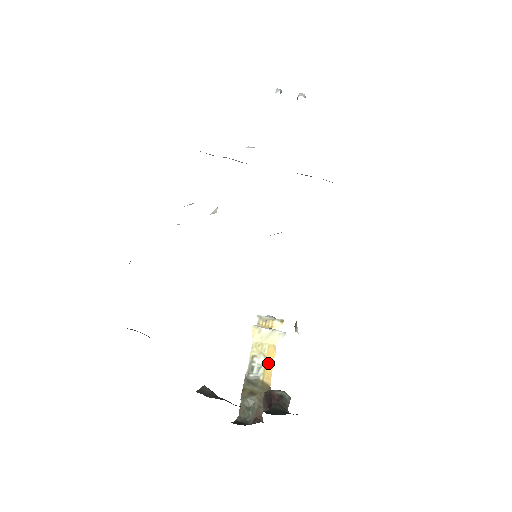
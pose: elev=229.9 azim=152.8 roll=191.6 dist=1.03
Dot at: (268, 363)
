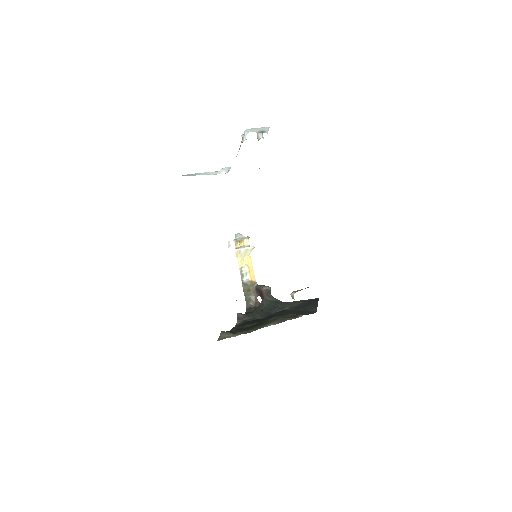
Dot at: (250, 269)
